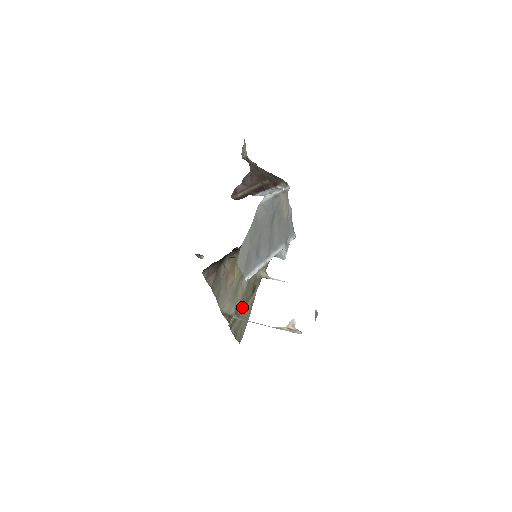
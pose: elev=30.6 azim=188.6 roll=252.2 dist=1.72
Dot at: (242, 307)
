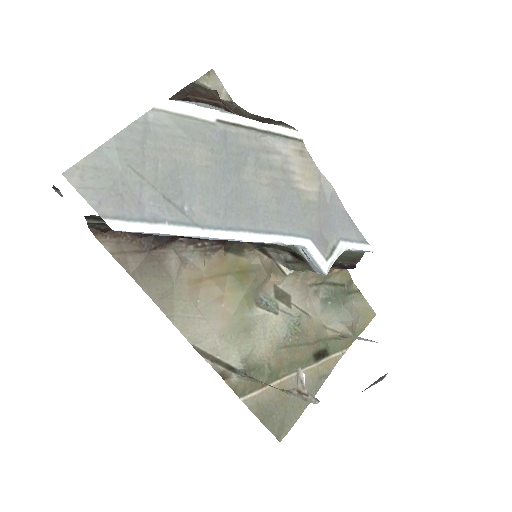
Dot at: (281, 370)
